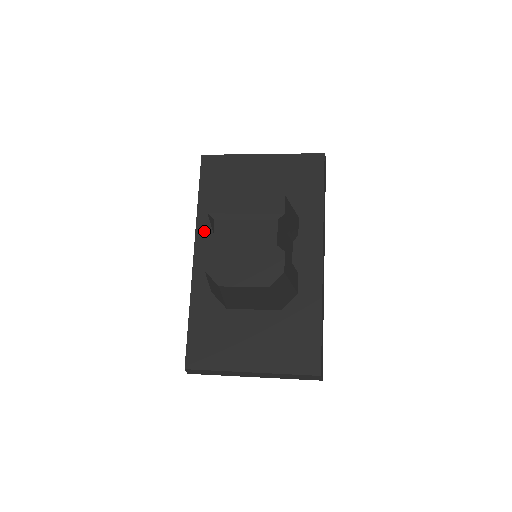
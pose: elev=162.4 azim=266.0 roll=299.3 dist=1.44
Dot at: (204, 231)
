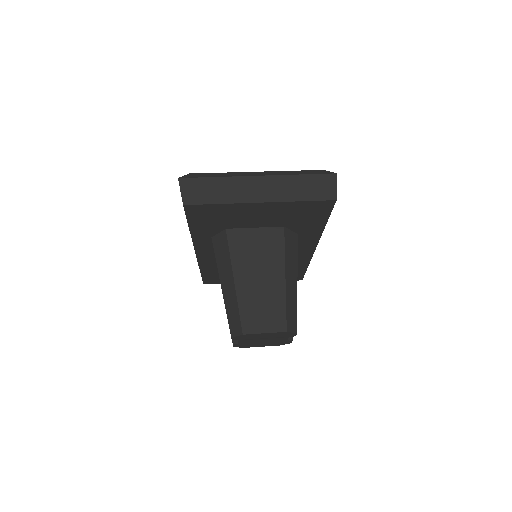
Dot at: (202, 244)
